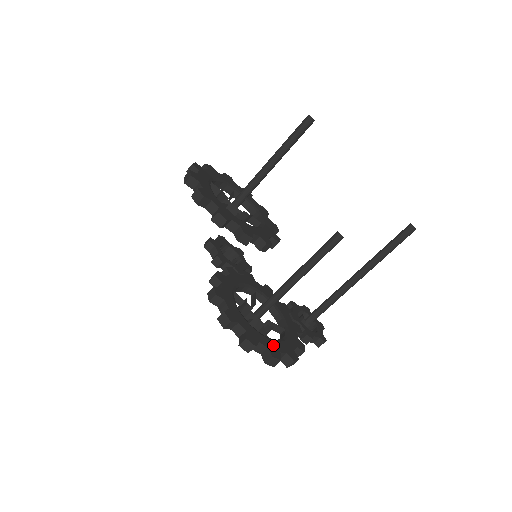
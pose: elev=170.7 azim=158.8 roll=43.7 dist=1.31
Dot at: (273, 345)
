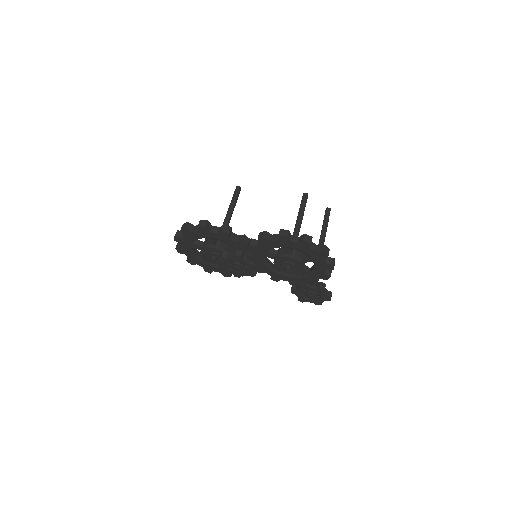
Dot at: occluded
